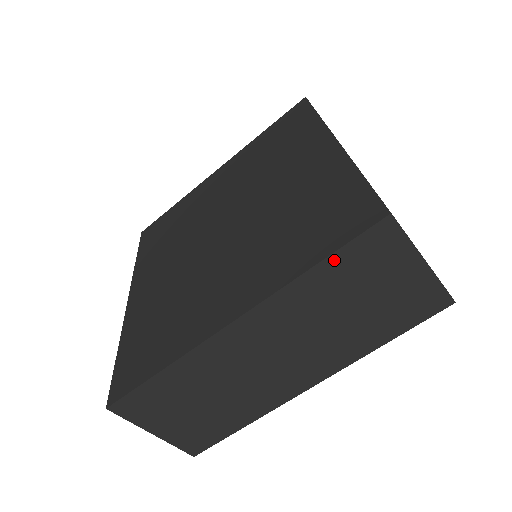
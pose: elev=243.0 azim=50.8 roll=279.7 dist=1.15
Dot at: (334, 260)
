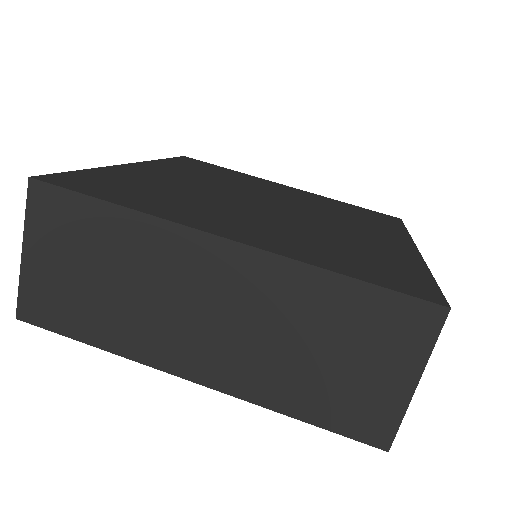
Dot at: (365, 291)
